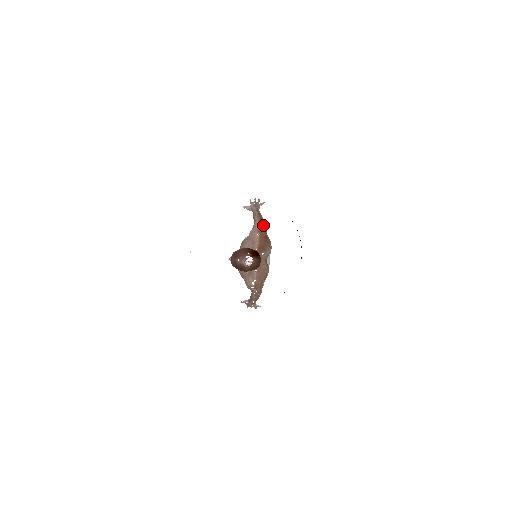
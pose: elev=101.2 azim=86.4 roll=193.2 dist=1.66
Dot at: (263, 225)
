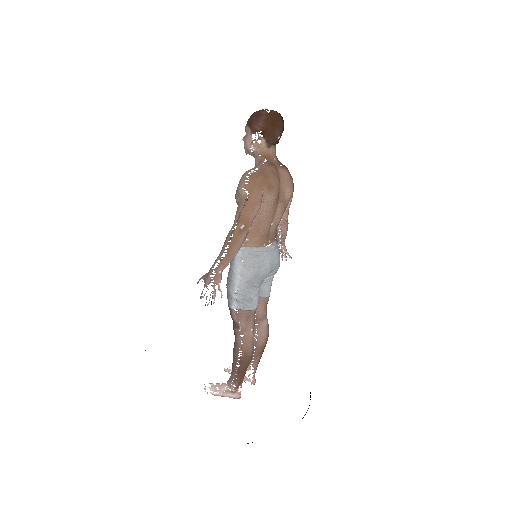
Dot at: occluded
